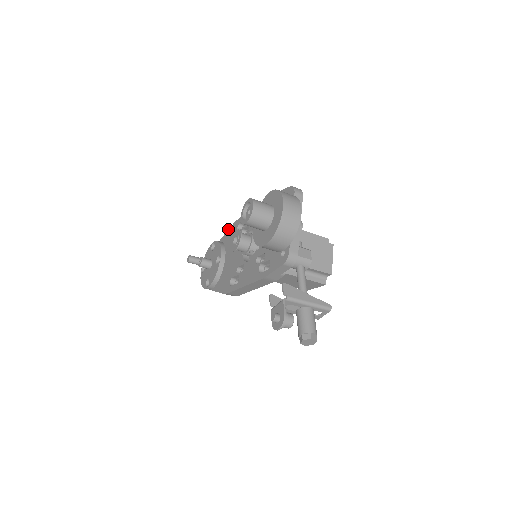
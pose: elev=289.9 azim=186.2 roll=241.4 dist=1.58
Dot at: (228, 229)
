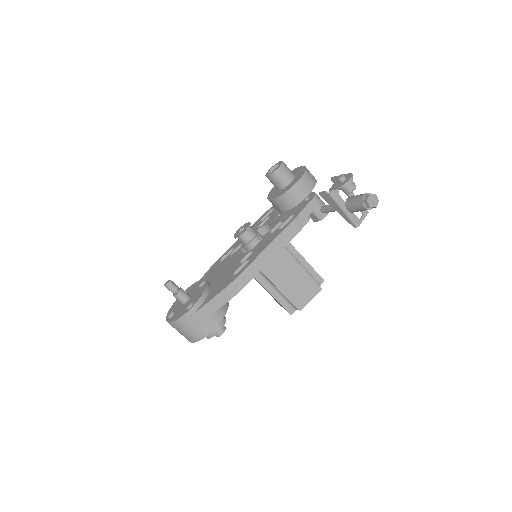
Dot at: occluded
